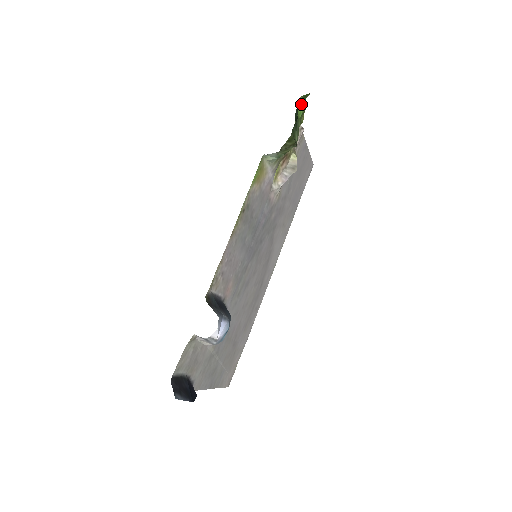
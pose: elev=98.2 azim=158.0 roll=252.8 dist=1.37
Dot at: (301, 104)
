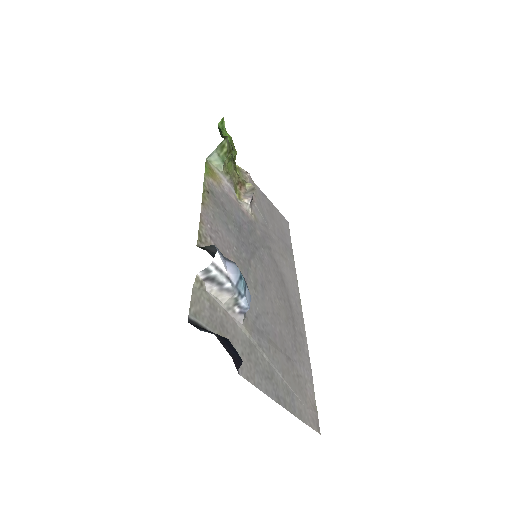
Dot at: (223, 133)
